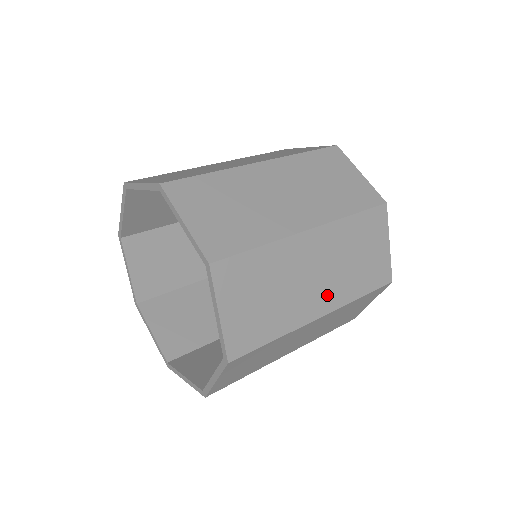
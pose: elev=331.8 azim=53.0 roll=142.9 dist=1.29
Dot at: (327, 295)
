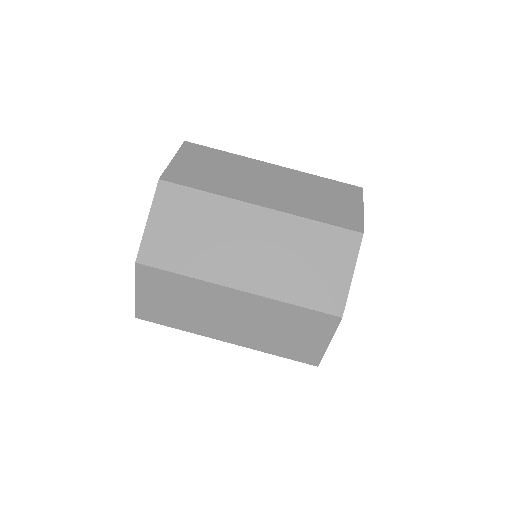
Dot at: (238, 334)
